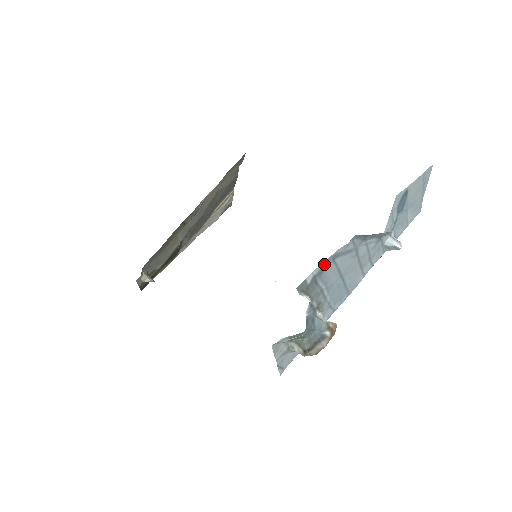
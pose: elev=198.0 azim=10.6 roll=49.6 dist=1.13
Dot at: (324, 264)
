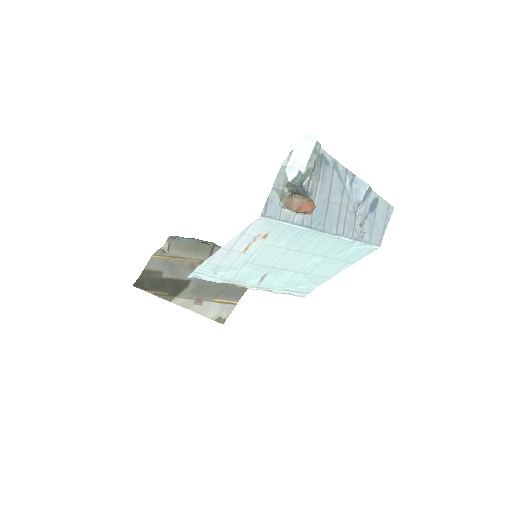
Dot at: (330, 159)
